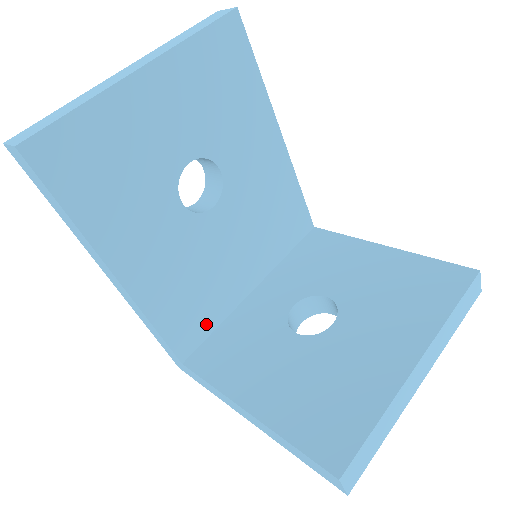
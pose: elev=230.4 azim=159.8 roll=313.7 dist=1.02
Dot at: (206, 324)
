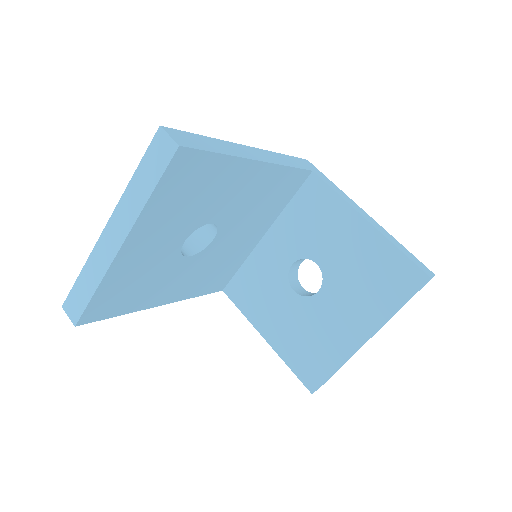
Dot at: (232, 271)
